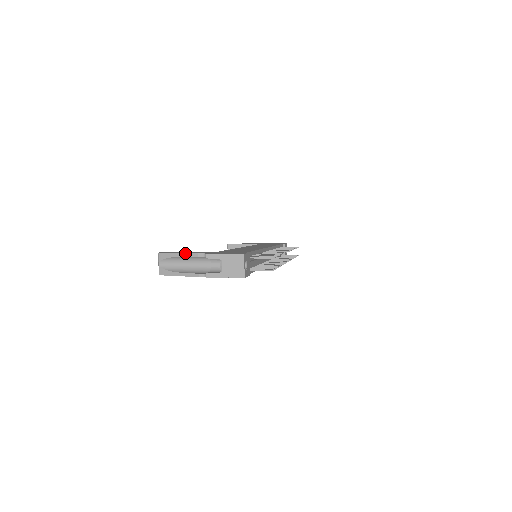
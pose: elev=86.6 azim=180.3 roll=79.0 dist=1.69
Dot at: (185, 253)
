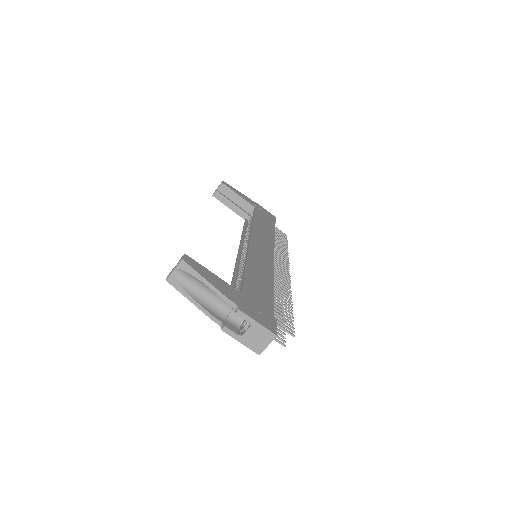
Dot at: (214, 286)
